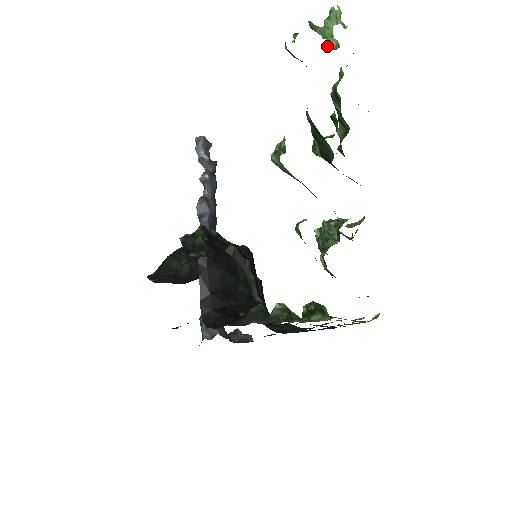
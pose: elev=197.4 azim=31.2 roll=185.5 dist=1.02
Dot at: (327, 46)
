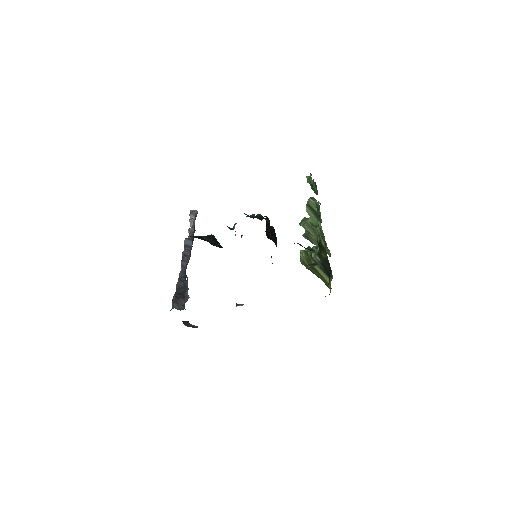
Dot at: (316, 190)
